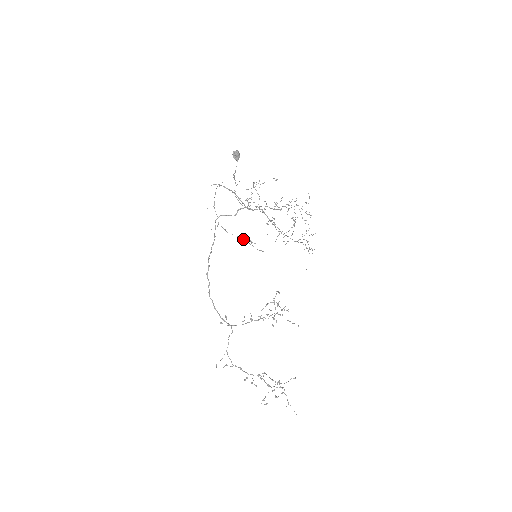
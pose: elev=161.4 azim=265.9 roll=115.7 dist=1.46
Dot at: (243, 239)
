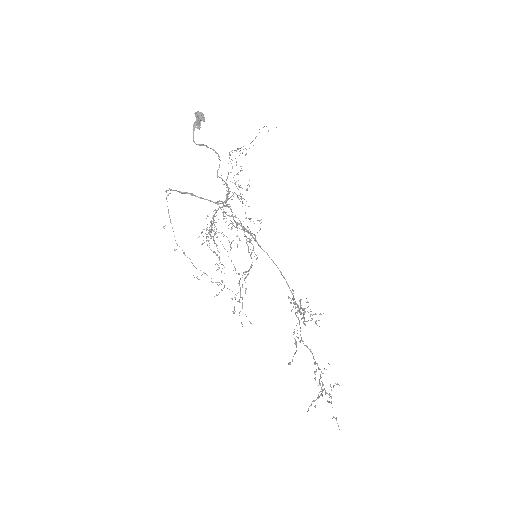
Dot at: occluded
